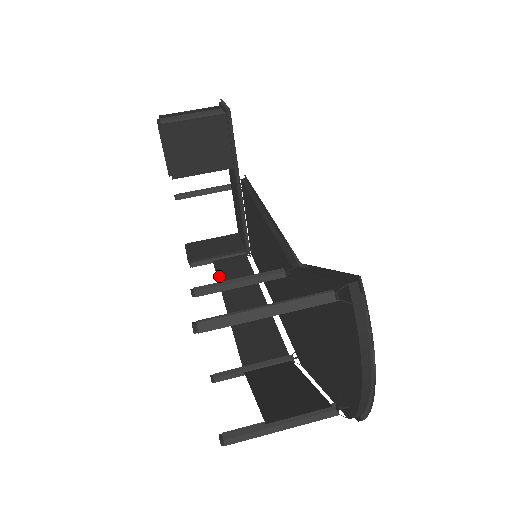
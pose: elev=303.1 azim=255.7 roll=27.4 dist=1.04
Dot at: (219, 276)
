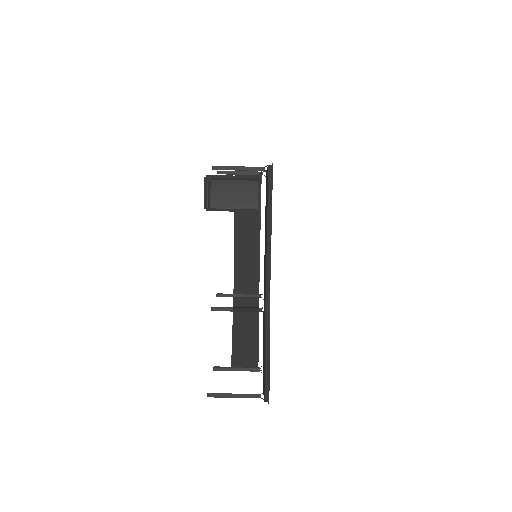
Dot at: occluded
